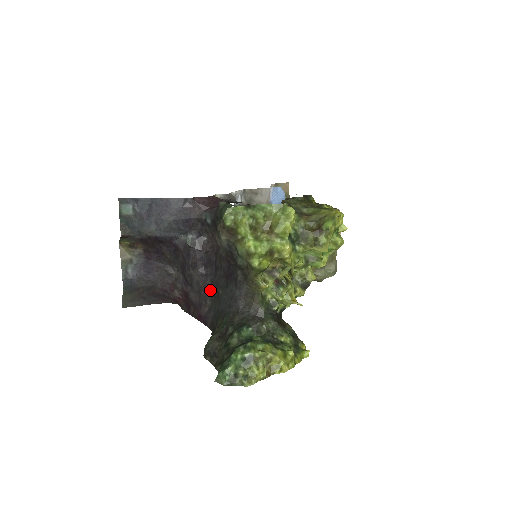
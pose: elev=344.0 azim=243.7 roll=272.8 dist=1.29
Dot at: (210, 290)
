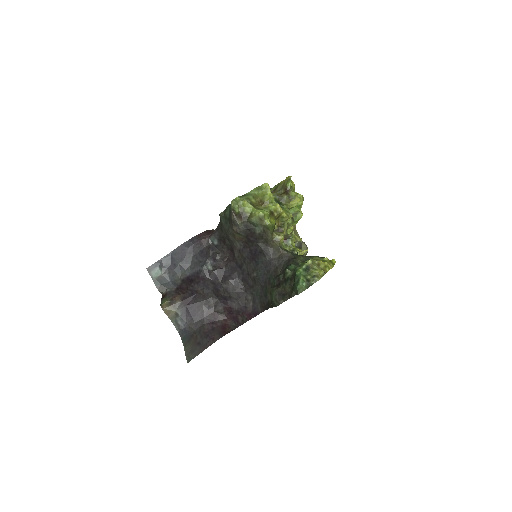
Dot at: (245, 287)
